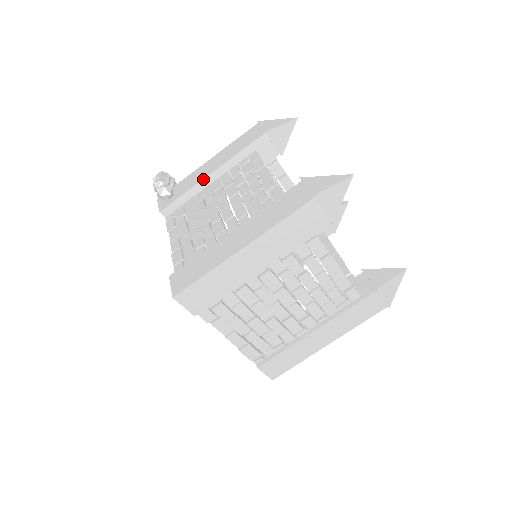
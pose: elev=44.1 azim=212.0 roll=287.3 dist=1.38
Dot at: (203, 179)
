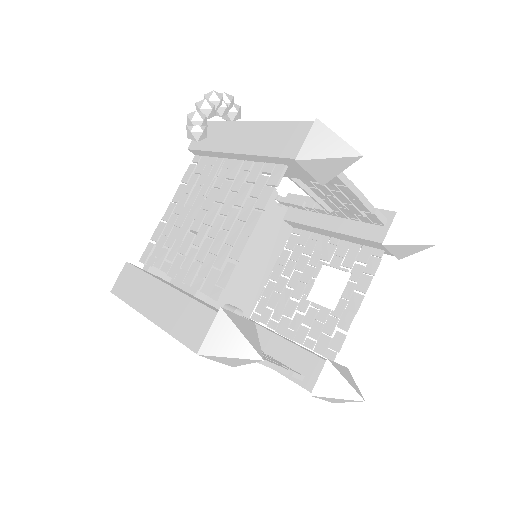
Dot at: (226, 152)
